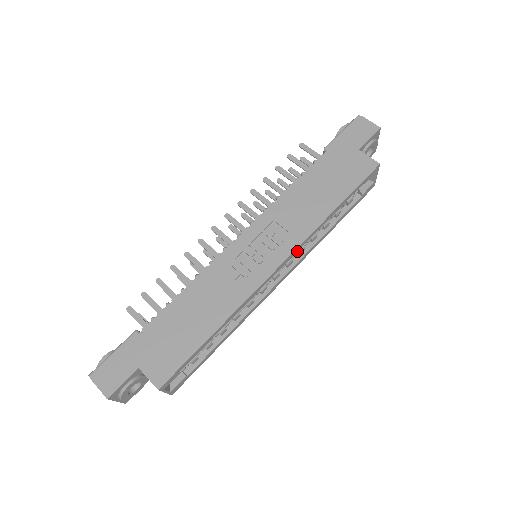
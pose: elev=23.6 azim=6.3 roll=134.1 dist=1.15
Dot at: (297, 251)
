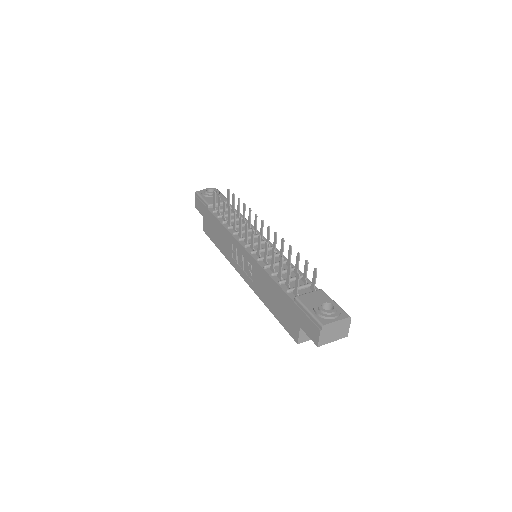
Dot at: occluded
